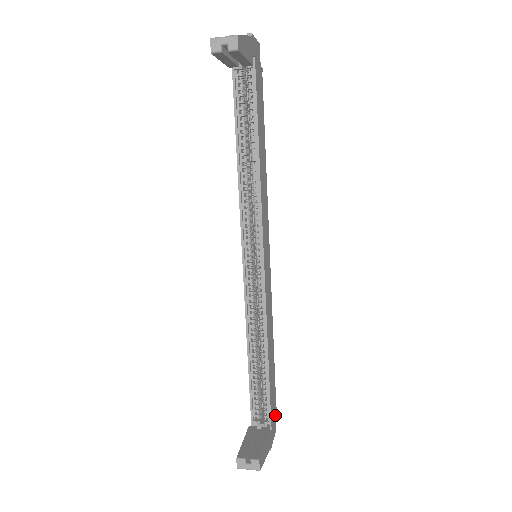
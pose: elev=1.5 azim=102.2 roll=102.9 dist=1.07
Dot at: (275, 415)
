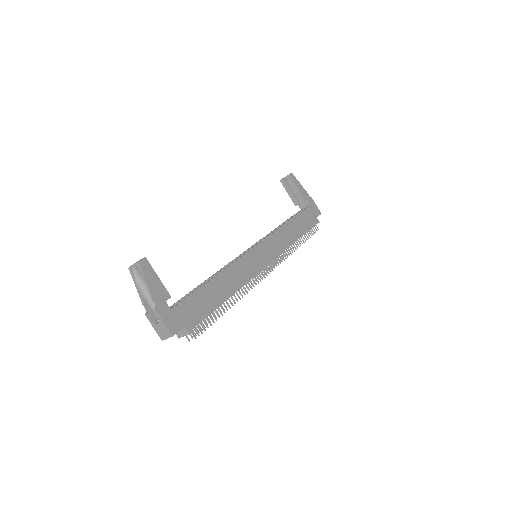
Dot at: (184, 327)
